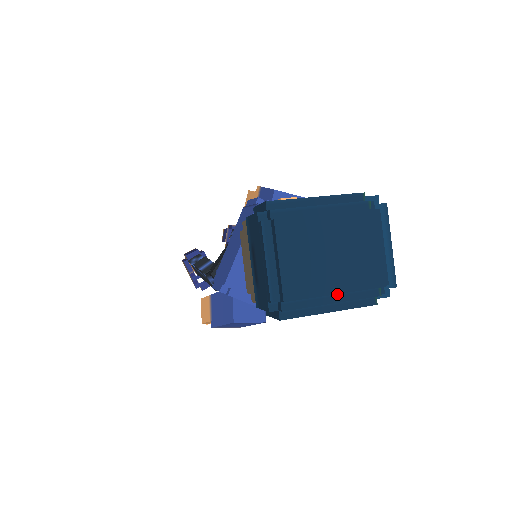
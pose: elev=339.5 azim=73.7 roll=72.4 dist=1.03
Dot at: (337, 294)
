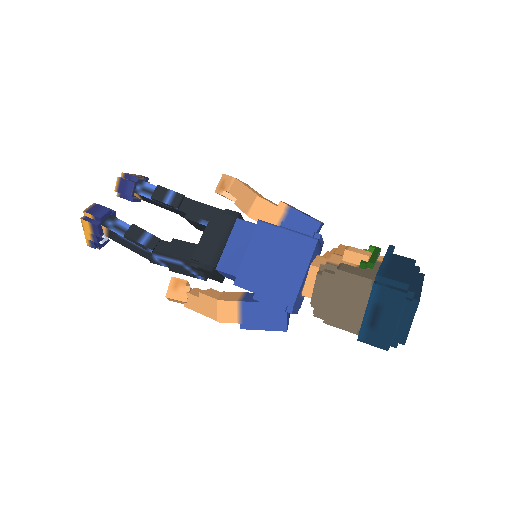
Dot at: occluded
